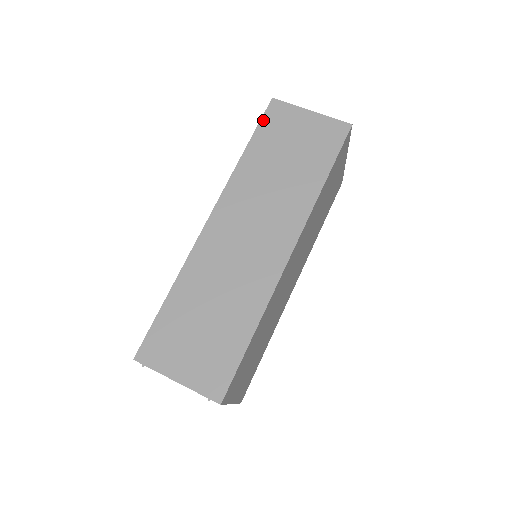
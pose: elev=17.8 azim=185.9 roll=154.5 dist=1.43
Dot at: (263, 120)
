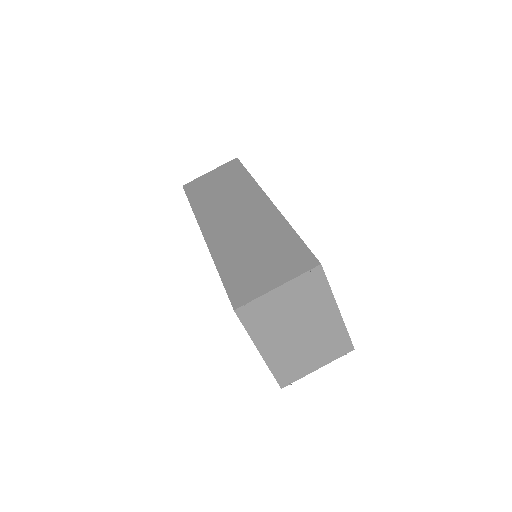
Dot at: (187, 193)
